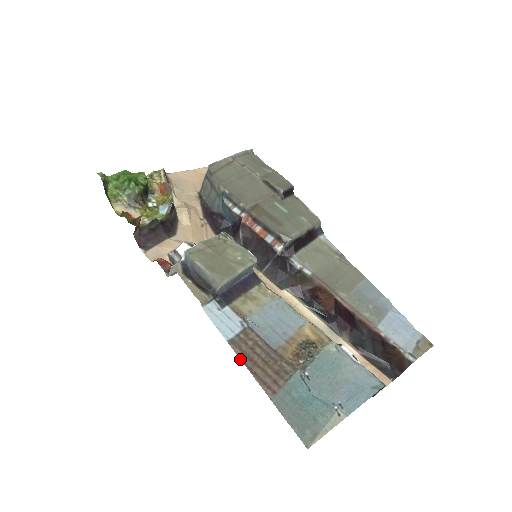
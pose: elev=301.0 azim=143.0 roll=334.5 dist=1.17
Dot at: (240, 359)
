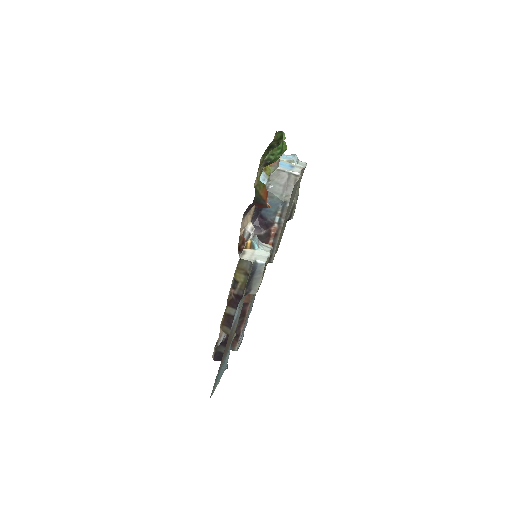
Dot at: occluded
